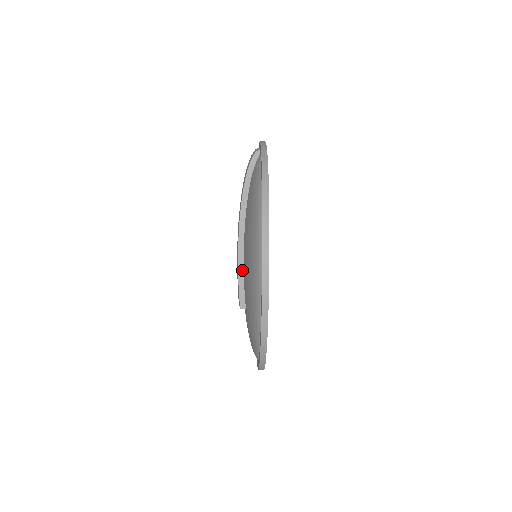
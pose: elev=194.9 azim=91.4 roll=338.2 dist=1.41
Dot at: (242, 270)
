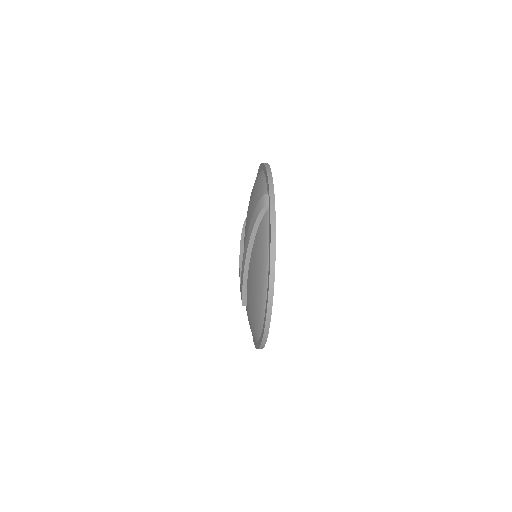
Dot at: (246, 284)
